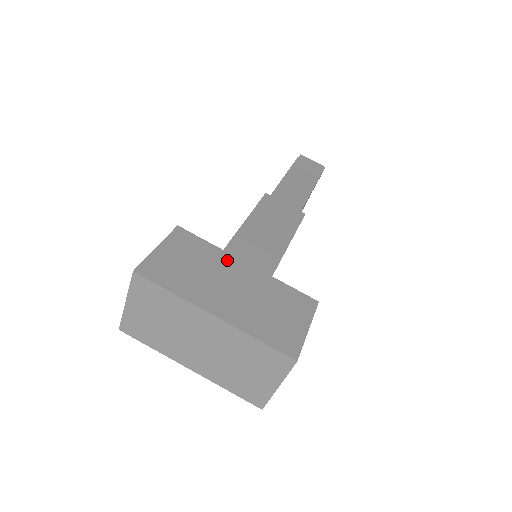
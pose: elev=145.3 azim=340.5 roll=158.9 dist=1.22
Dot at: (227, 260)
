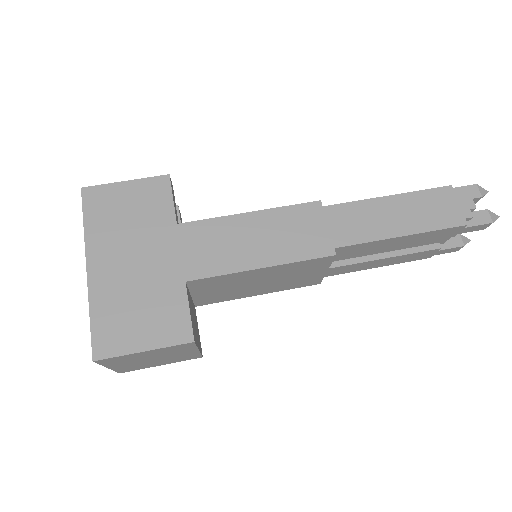
Dot at: (166, 235)
